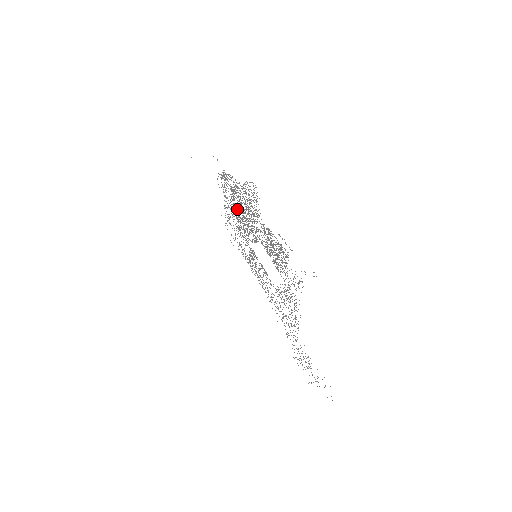
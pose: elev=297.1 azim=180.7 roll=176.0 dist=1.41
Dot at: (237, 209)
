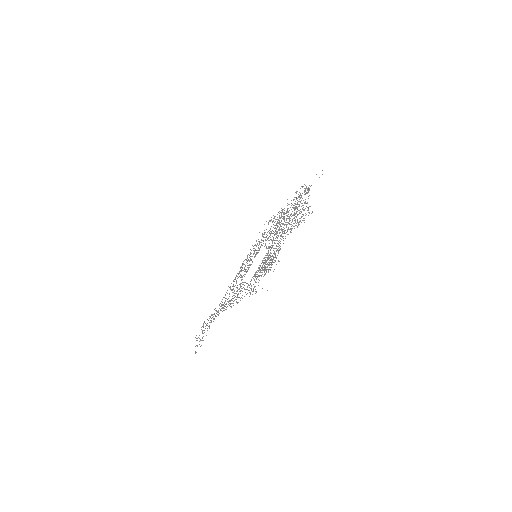
Dot at: (284, 218)
